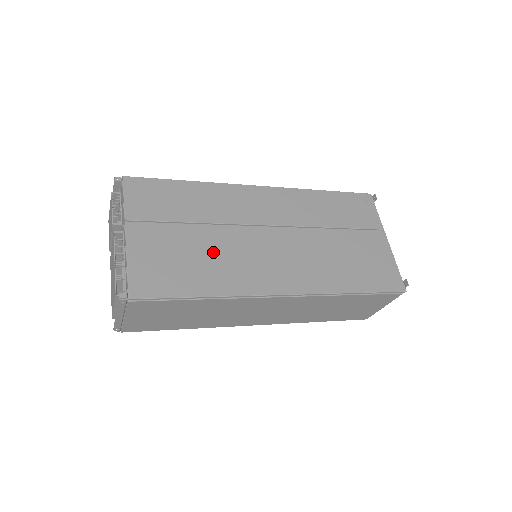
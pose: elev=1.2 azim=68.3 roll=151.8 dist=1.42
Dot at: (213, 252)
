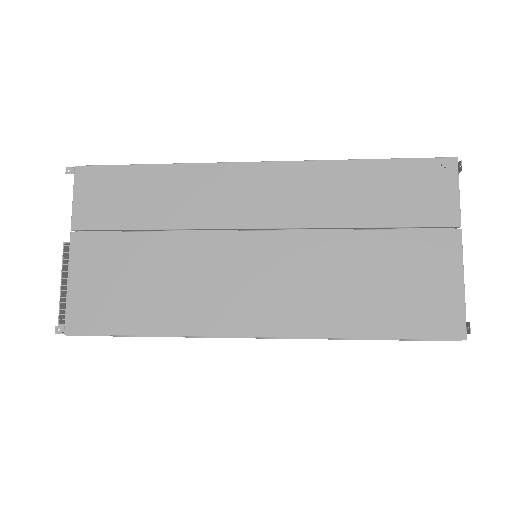
Dot at: (170, 273)
